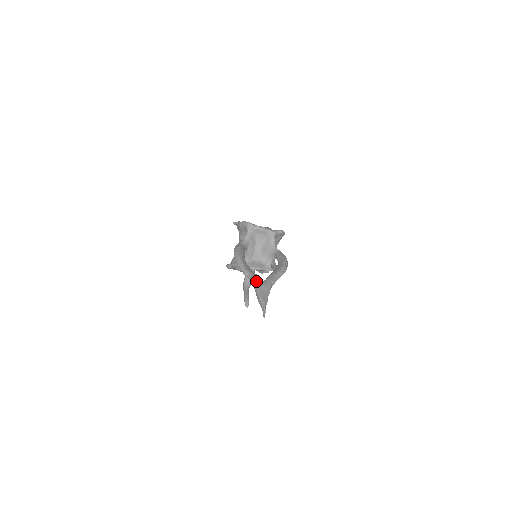
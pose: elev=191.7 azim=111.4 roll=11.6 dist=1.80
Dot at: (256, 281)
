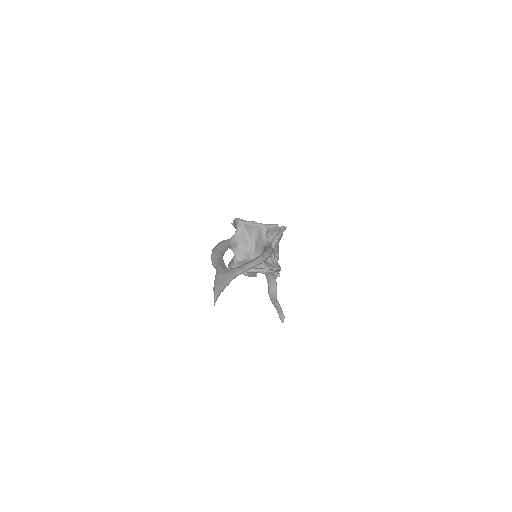
Dot at: (218, 271)
